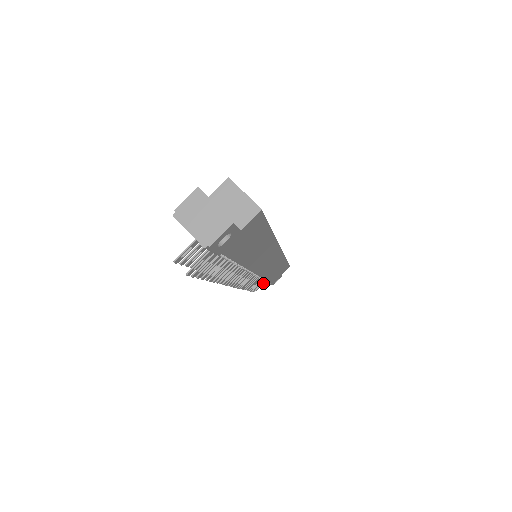
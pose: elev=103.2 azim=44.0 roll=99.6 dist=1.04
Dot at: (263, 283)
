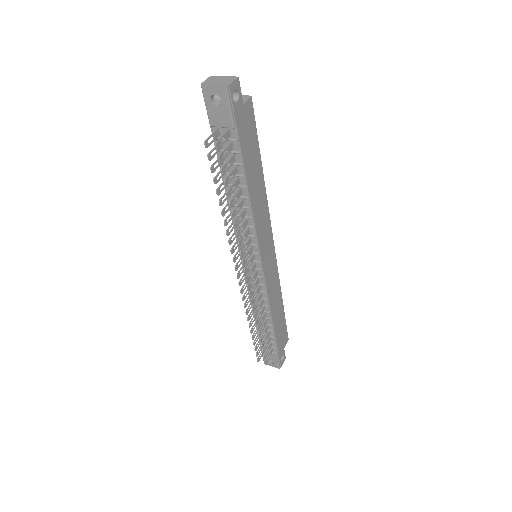
Dot at: (270, 354)
